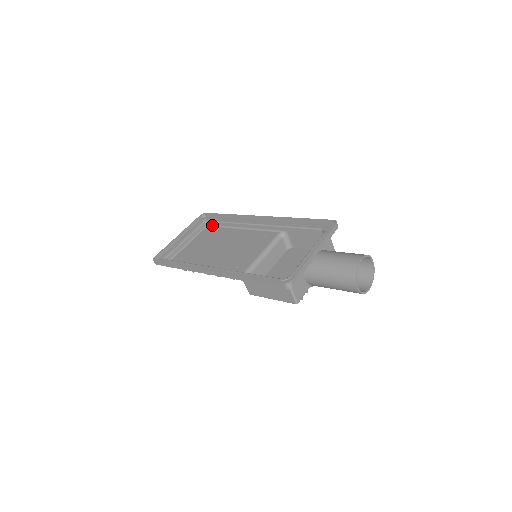
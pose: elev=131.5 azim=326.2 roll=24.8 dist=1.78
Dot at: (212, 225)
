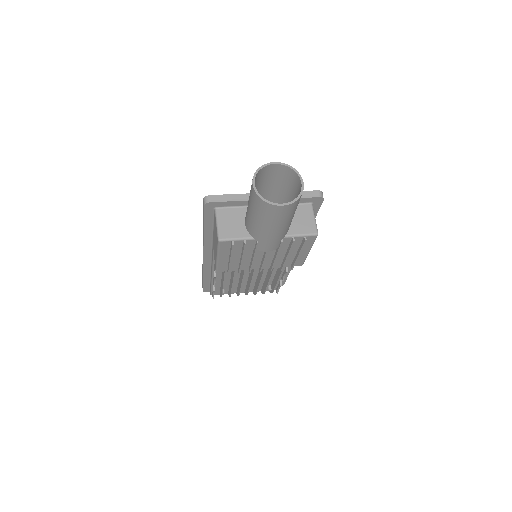
Dot at: occluded
